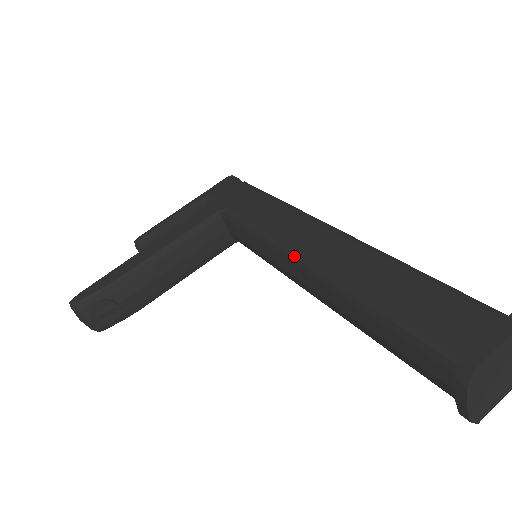
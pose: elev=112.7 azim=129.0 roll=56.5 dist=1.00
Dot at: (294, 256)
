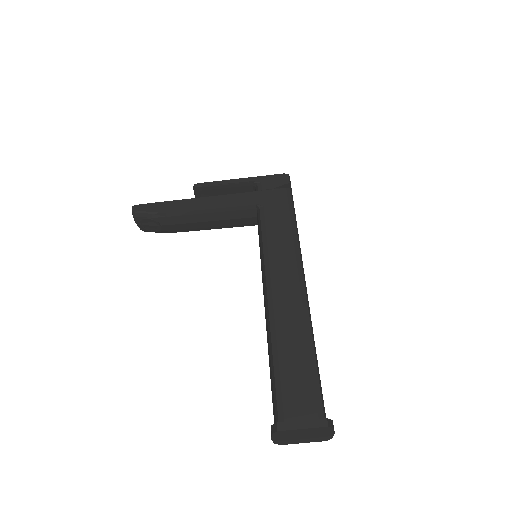
Dot at: (267, 284)
